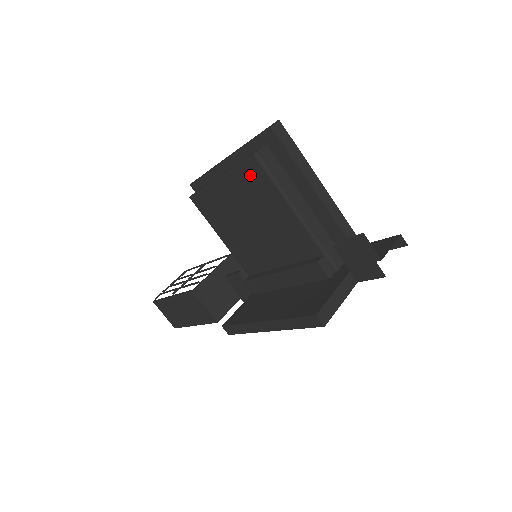
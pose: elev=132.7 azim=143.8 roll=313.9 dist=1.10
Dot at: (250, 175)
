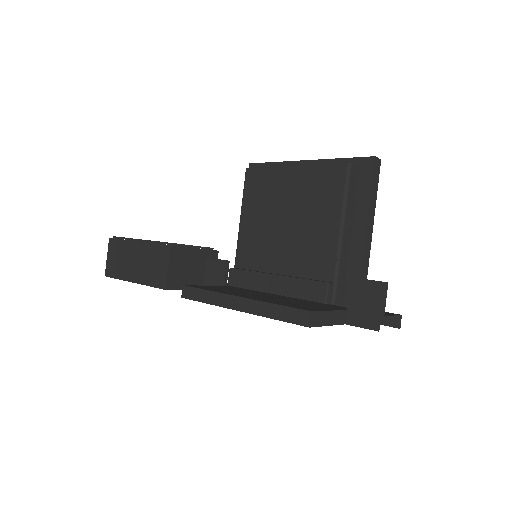
Dot at: (328, 178)
